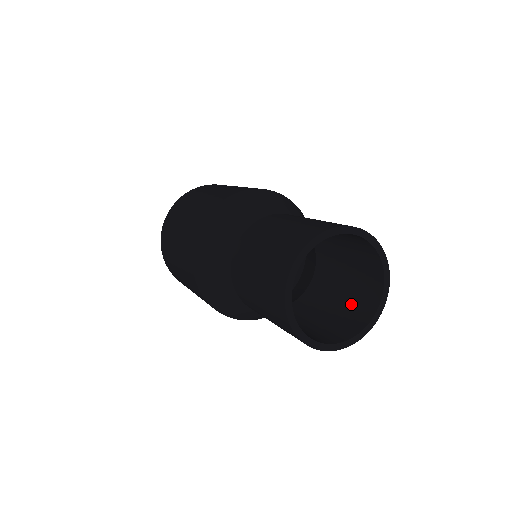
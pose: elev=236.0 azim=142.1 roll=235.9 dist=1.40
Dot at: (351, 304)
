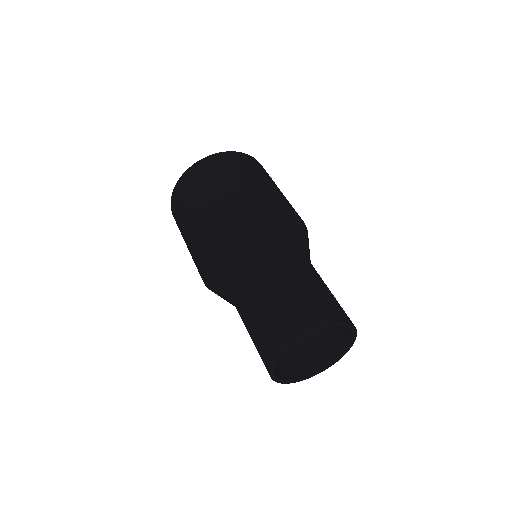
Dot at: (312, 345)
